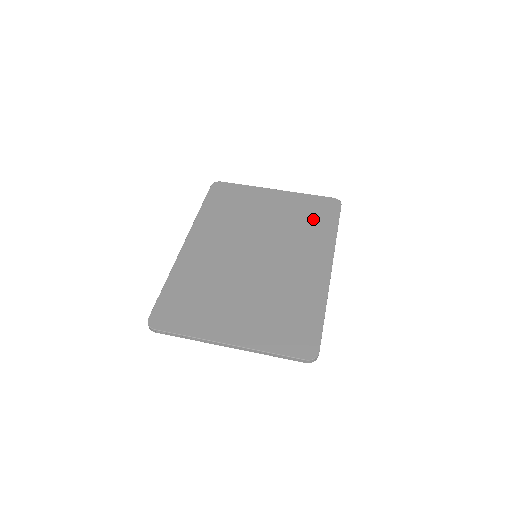
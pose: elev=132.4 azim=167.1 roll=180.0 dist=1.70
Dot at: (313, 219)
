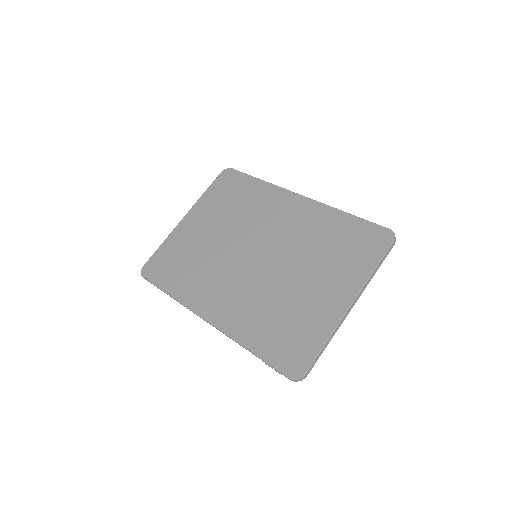
Dot at: (237, 195)
